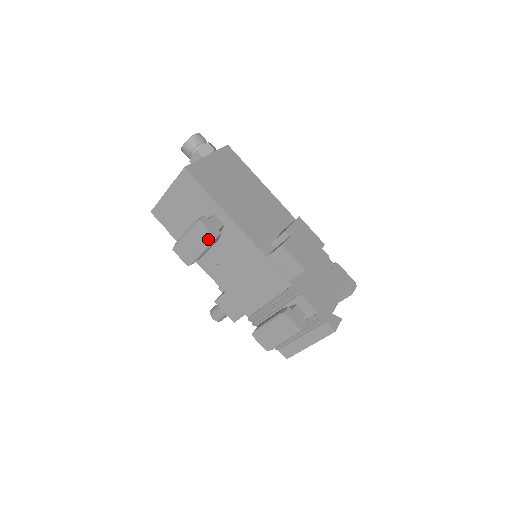
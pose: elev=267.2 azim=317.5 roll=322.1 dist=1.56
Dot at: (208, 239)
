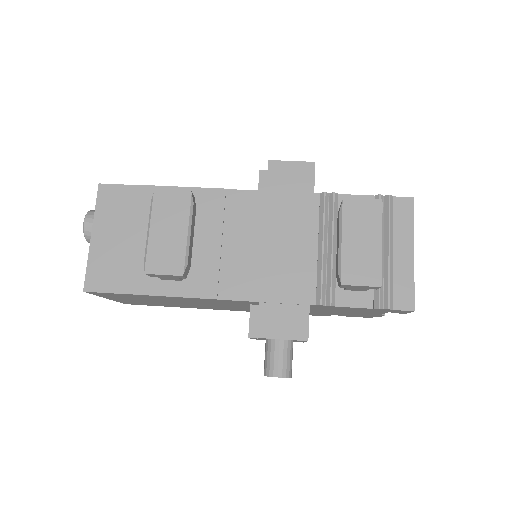
Dot at: (182, 203)
